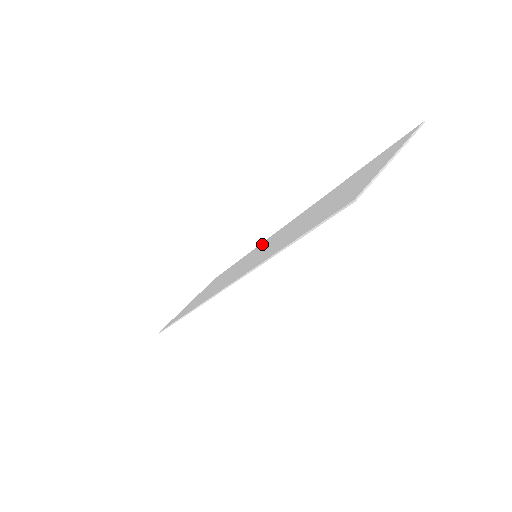
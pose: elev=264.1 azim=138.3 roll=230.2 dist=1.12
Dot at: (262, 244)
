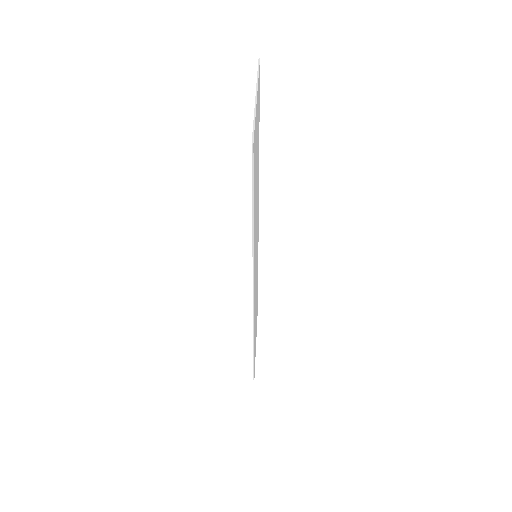
Dot at: occluded
